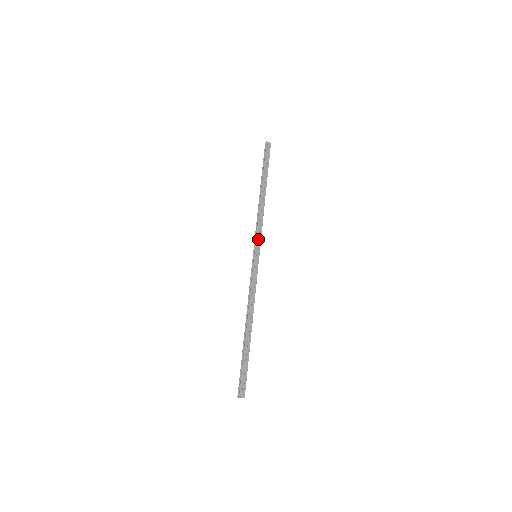
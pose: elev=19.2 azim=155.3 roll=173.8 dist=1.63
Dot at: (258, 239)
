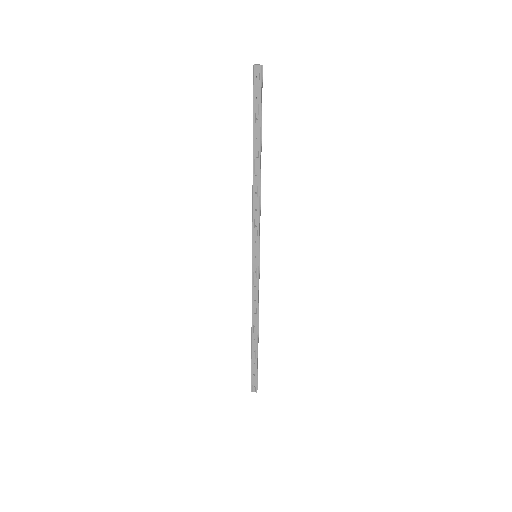
Dot at: (255, 236)
